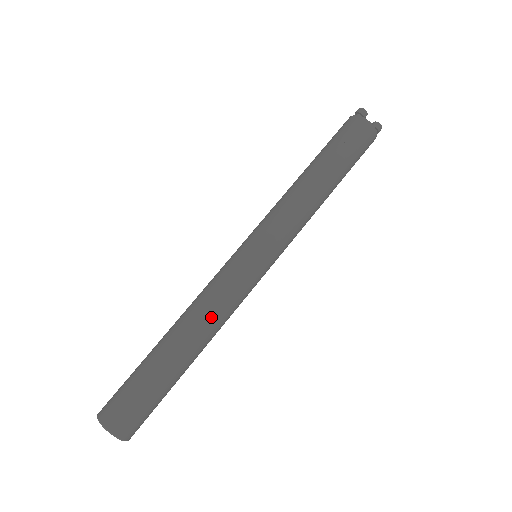
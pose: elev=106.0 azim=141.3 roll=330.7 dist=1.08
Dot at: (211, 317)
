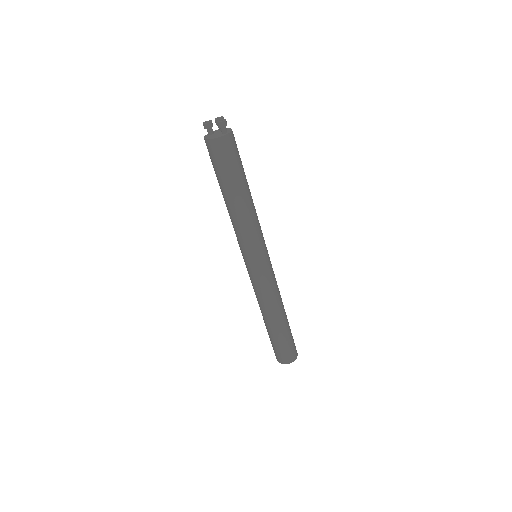
Dot at: (264, 304)
